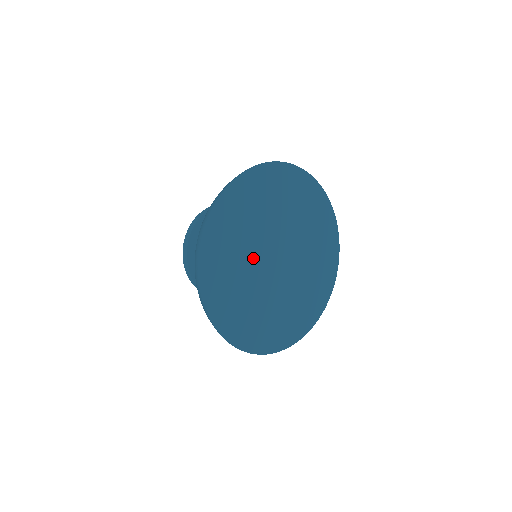
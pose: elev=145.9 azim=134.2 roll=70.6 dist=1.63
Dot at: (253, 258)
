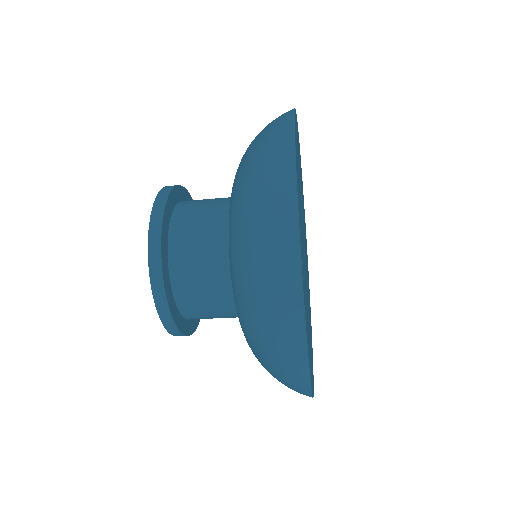
Dot at: (303, 241)
